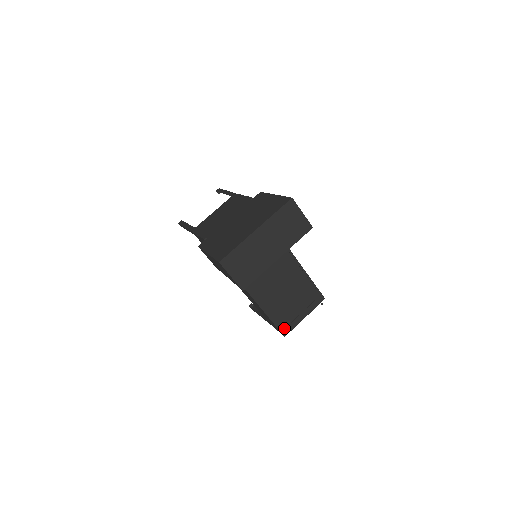
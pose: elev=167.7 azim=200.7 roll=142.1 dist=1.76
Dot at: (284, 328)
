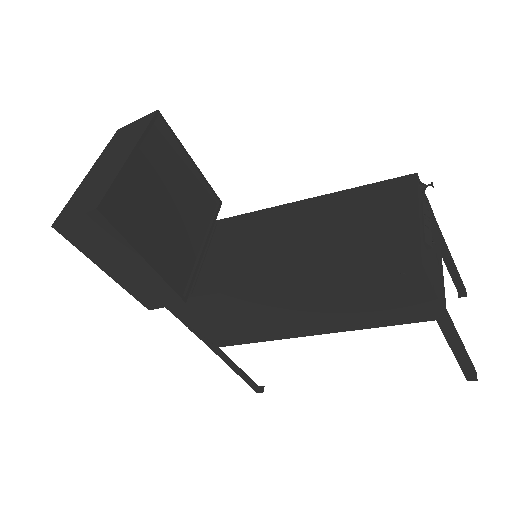
Dot at: (402, 258)
